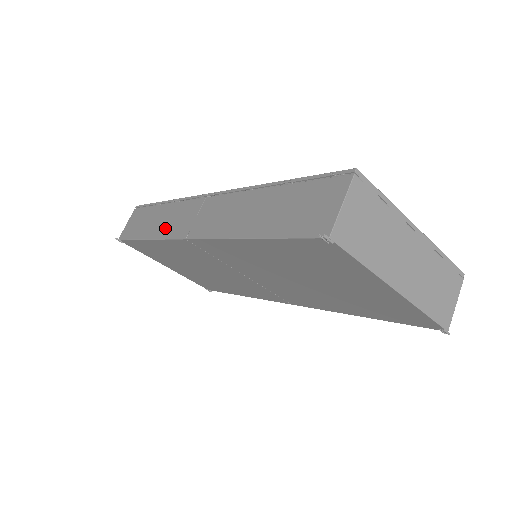
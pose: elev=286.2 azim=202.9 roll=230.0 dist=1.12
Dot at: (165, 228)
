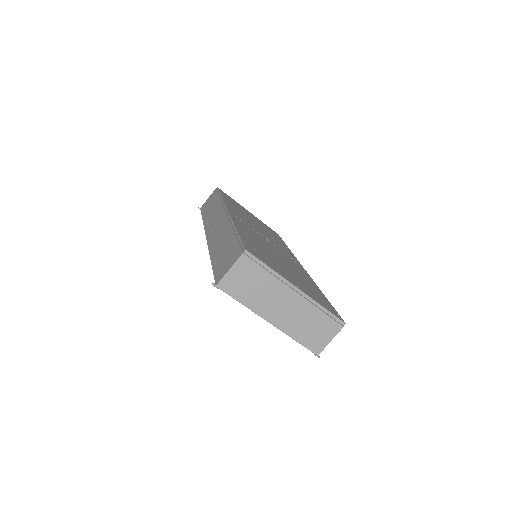
Dot at: (209, 220)
